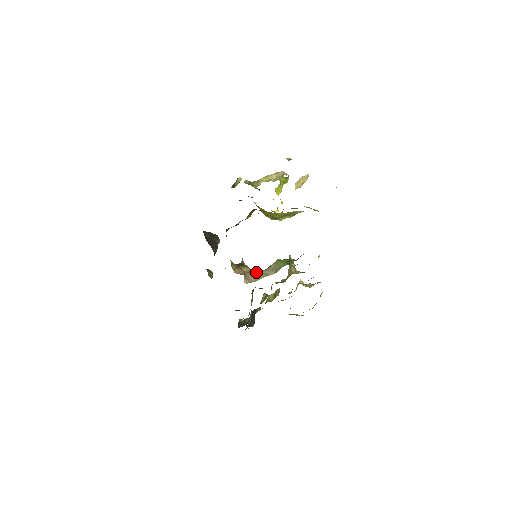
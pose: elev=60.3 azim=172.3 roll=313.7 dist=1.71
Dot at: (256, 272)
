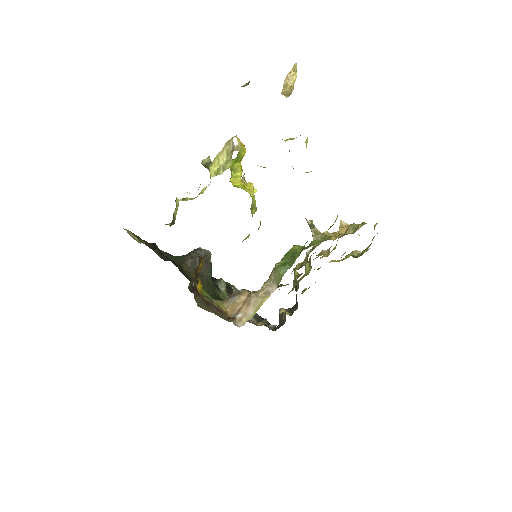
Dot at: (254, 297)
